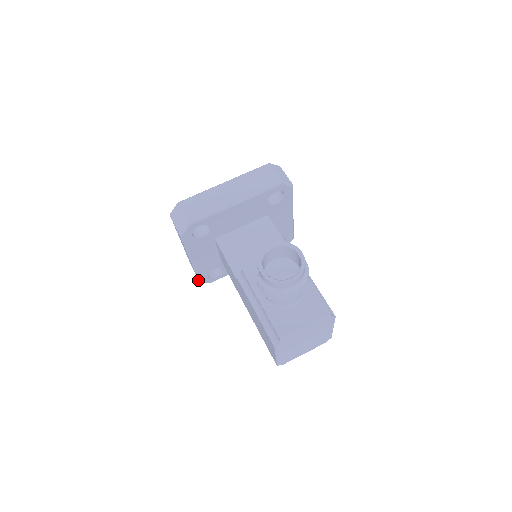
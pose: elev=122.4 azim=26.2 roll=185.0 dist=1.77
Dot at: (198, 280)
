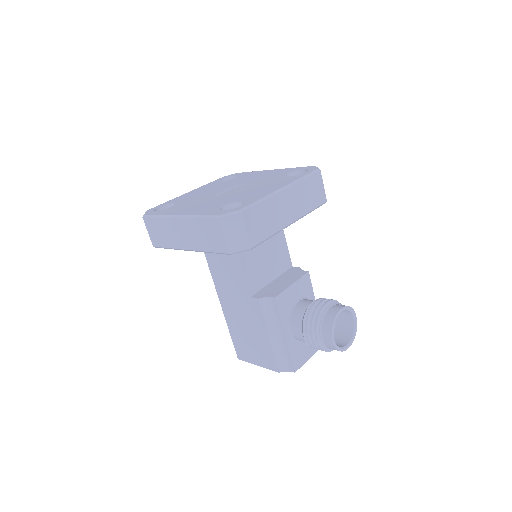
Dot at: (152, 243)
